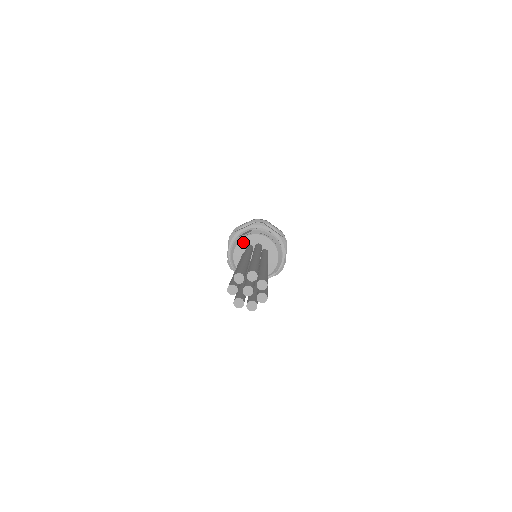
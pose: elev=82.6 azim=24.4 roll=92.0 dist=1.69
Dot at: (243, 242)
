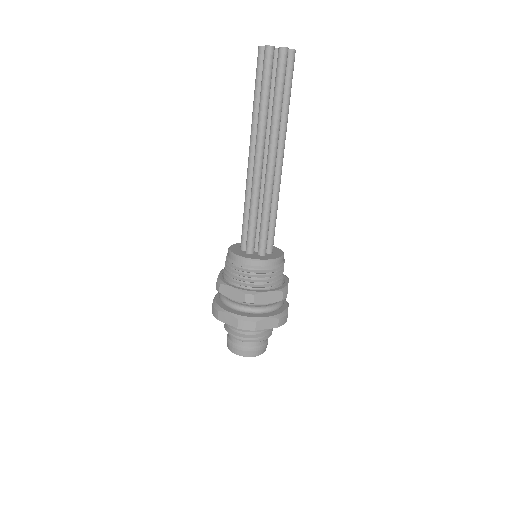
Dot at: (234, 250)
